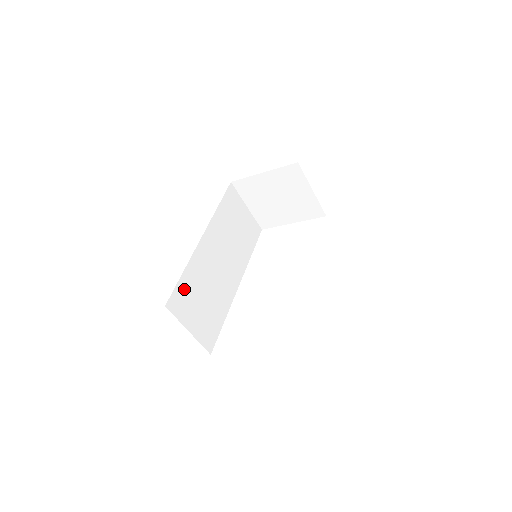
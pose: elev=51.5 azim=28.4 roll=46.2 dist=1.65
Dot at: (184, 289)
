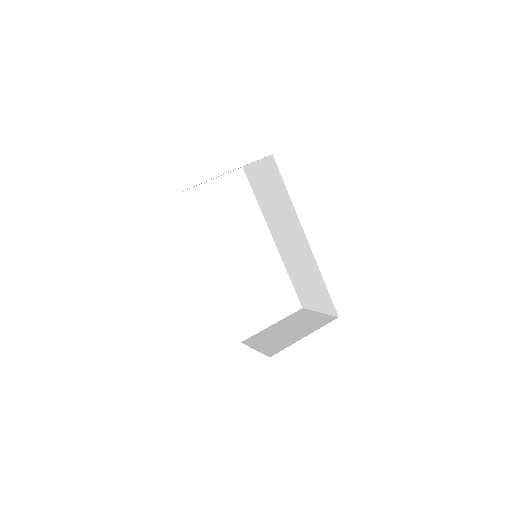
Dot at: occluded
